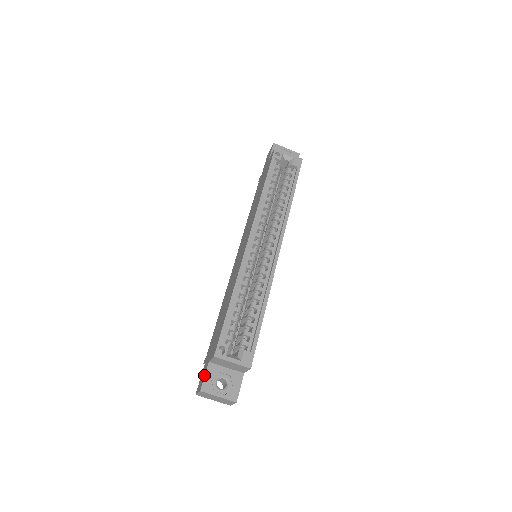
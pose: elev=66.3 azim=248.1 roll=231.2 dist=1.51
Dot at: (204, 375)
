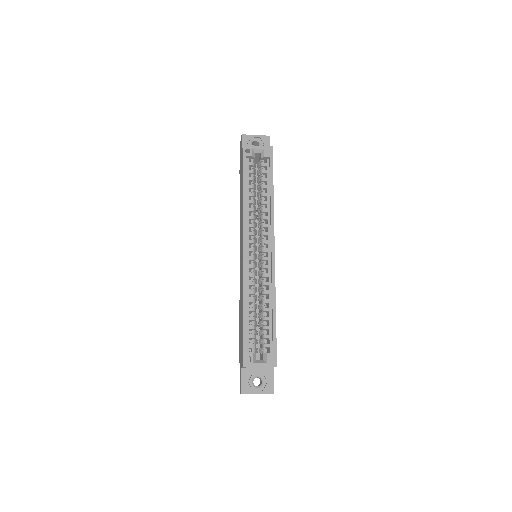
Dot at: (241, 380)
